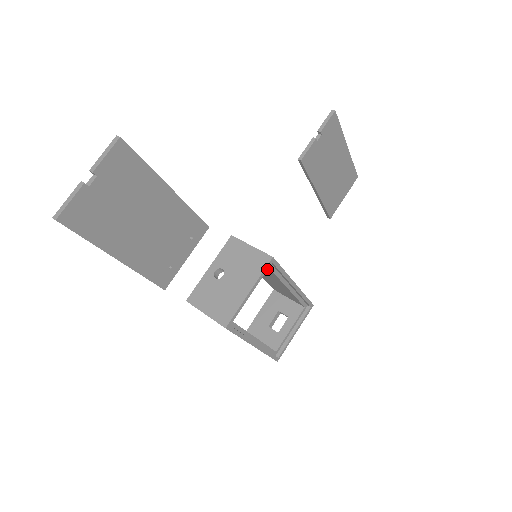
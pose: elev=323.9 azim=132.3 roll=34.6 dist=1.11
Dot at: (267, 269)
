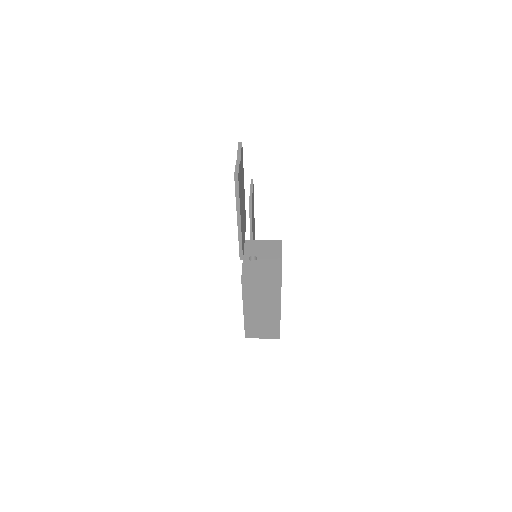
Dot at: (281, 247)
